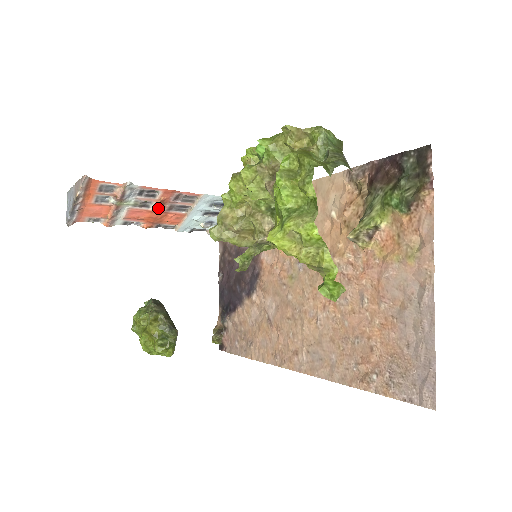
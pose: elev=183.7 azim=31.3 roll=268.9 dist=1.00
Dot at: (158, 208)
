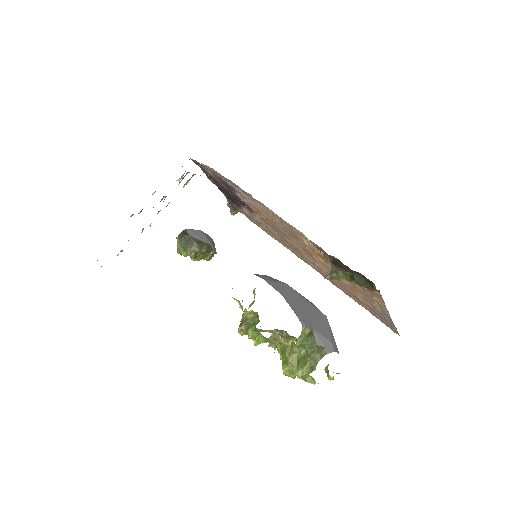
Dot at: occluded
